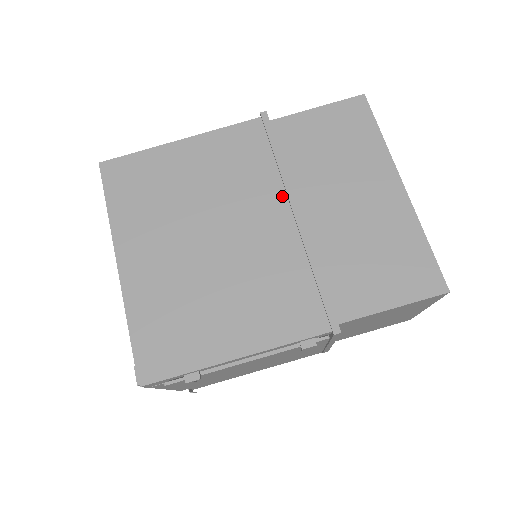
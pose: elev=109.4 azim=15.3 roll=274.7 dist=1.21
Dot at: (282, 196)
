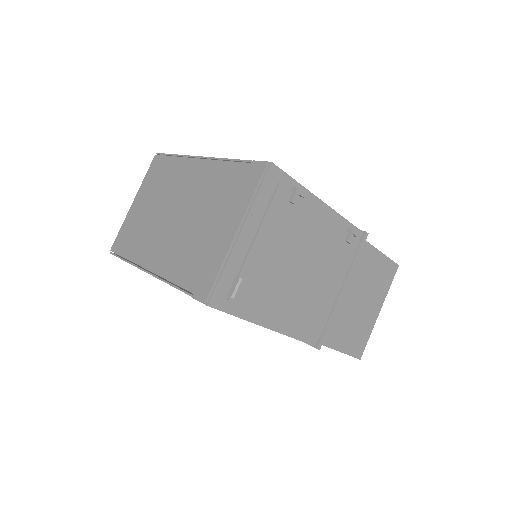
Dot at: occluded
